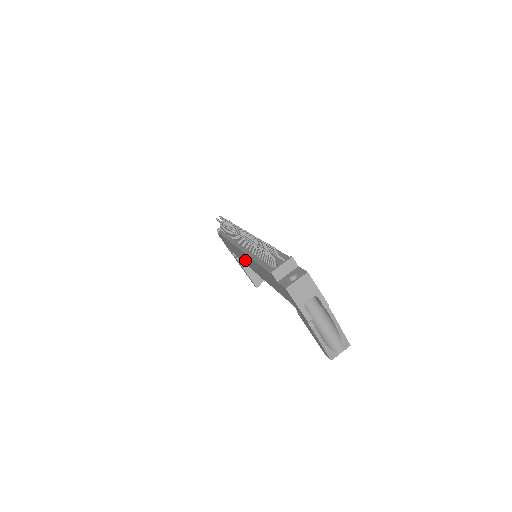
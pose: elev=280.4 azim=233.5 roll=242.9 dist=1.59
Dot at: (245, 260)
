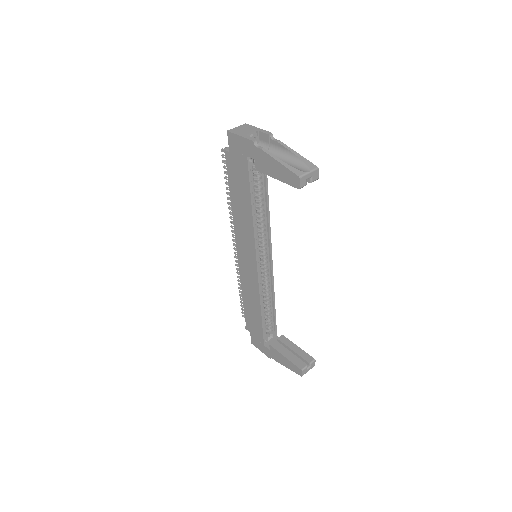
Dot at: (250, 272)
